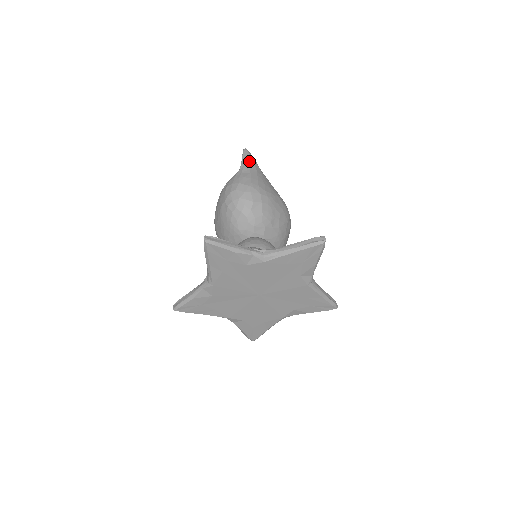
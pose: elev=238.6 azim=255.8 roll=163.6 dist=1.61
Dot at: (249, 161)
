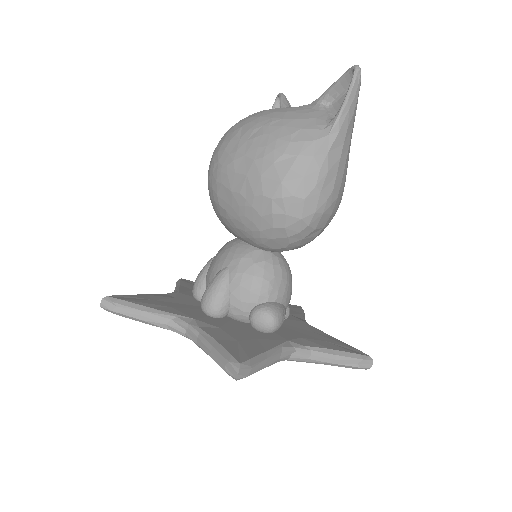
Dot at: (351, 118)
